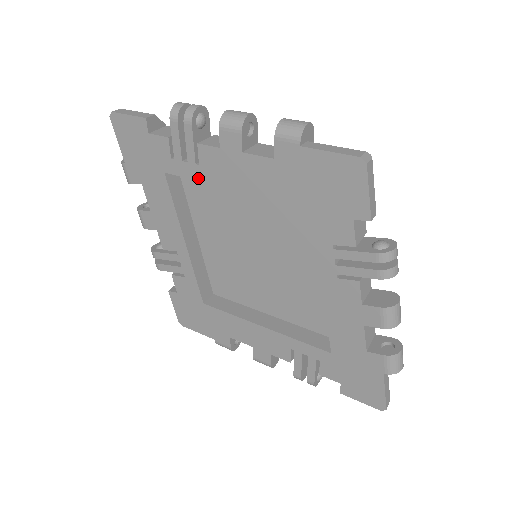
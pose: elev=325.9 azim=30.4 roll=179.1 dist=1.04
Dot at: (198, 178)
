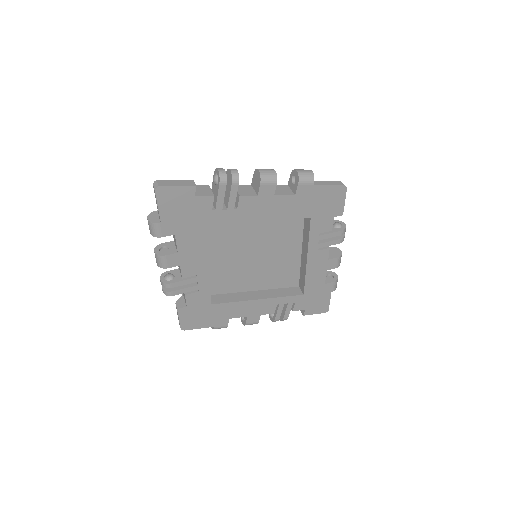
Dot at: (233, 218)
